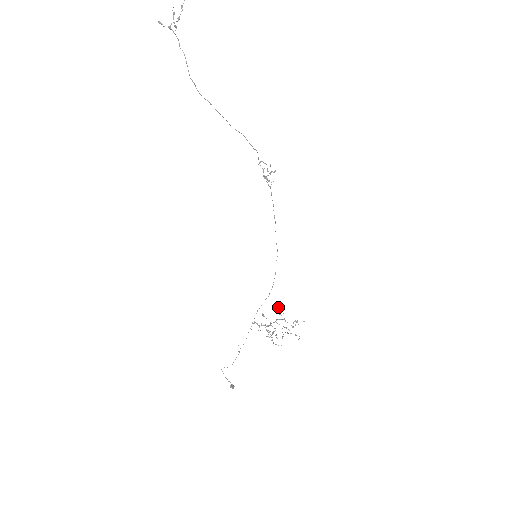
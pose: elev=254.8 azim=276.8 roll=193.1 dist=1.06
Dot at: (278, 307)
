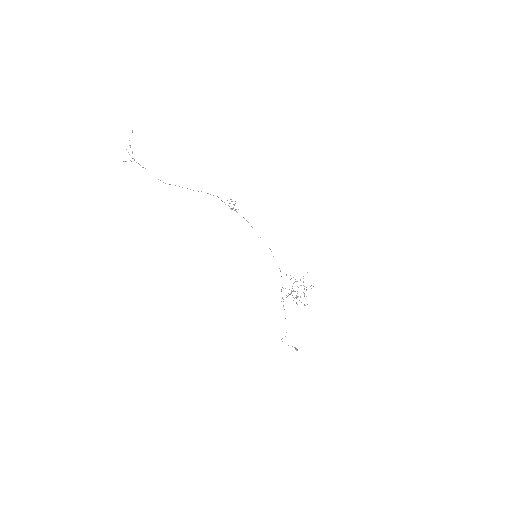
Dot at: occluded
